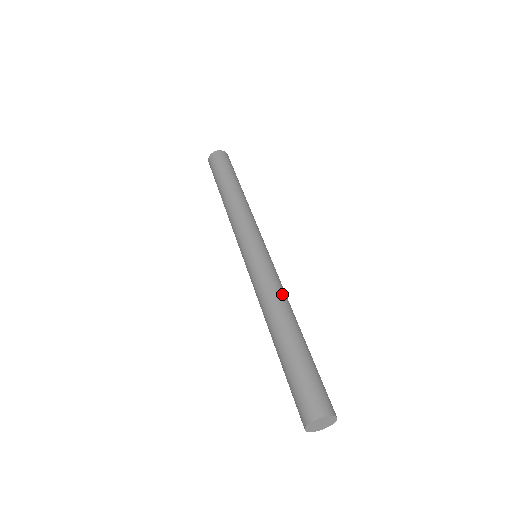
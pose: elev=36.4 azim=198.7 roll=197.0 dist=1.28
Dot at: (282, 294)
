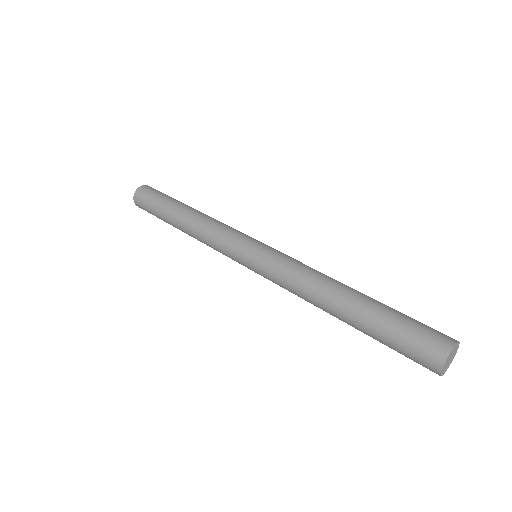
Dot at: occluded
